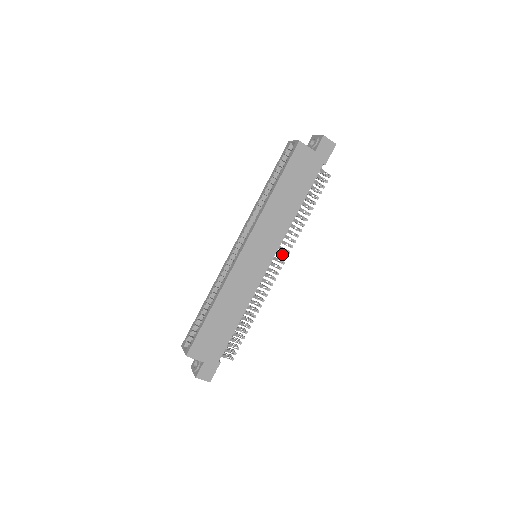
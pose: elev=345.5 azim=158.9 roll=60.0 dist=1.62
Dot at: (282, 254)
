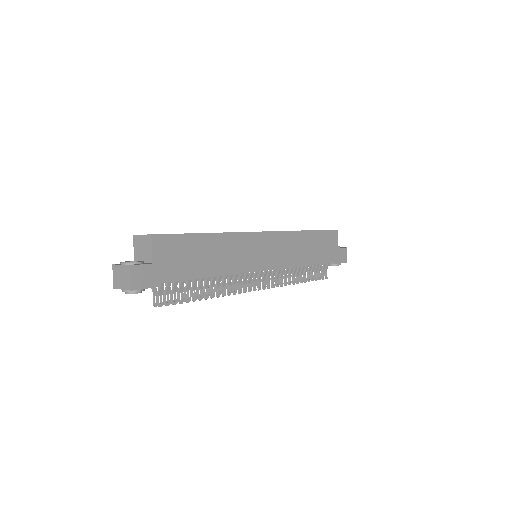
Dot at: (269, 281)
